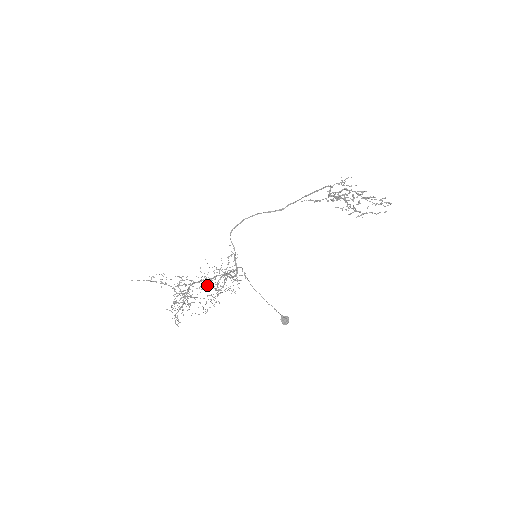
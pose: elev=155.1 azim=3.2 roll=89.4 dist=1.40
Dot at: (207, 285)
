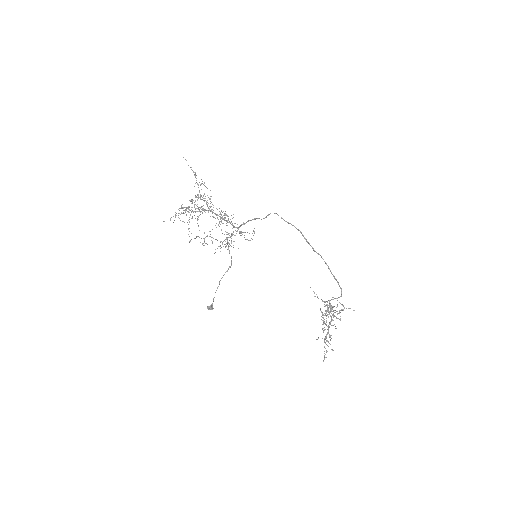
Dot at: (218, 219)
